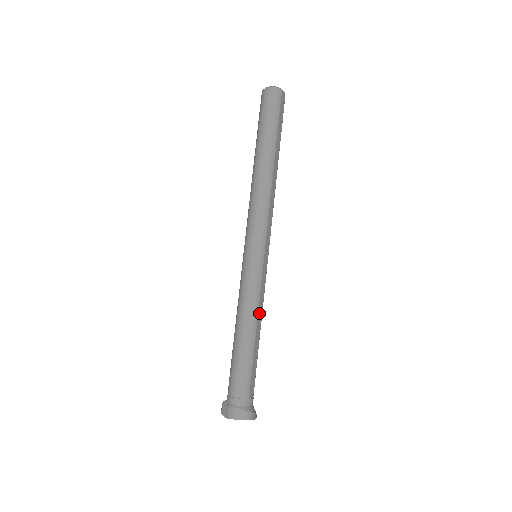
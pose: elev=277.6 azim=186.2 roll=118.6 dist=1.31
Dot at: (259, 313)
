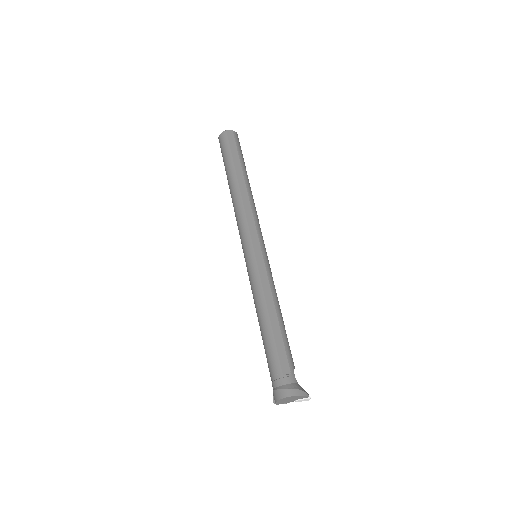
Dot at: (267, 299)
